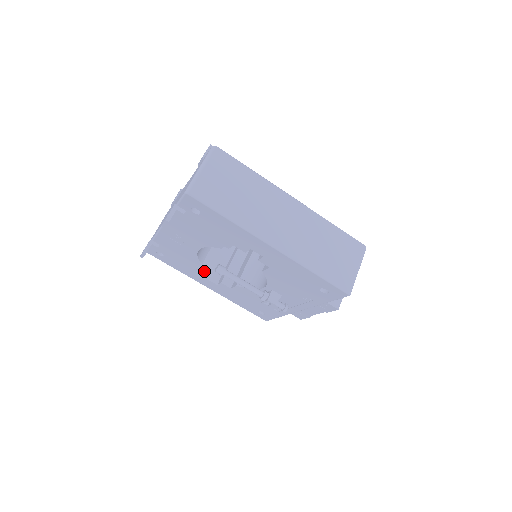
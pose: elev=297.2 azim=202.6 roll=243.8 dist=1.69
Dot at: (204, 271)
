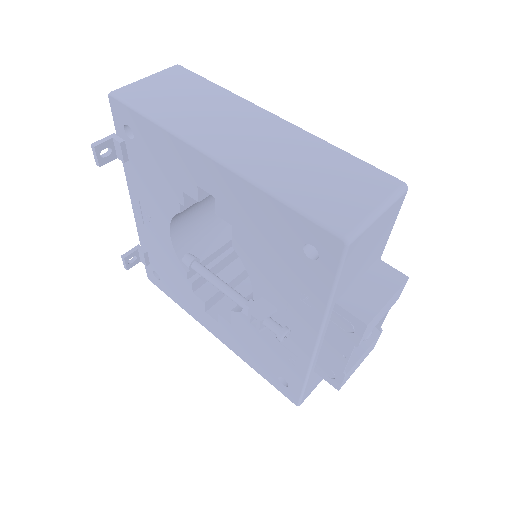
Dot at: (198, 294)
